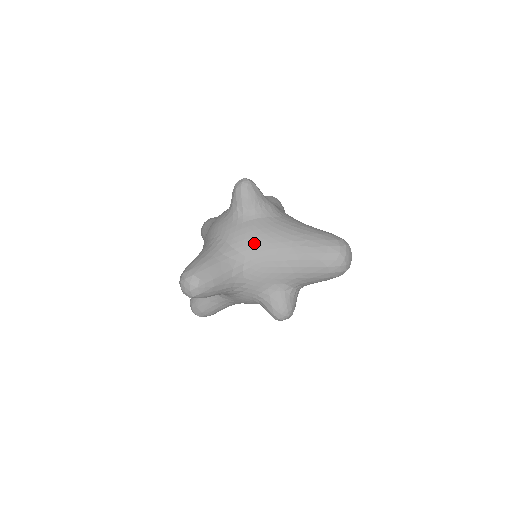
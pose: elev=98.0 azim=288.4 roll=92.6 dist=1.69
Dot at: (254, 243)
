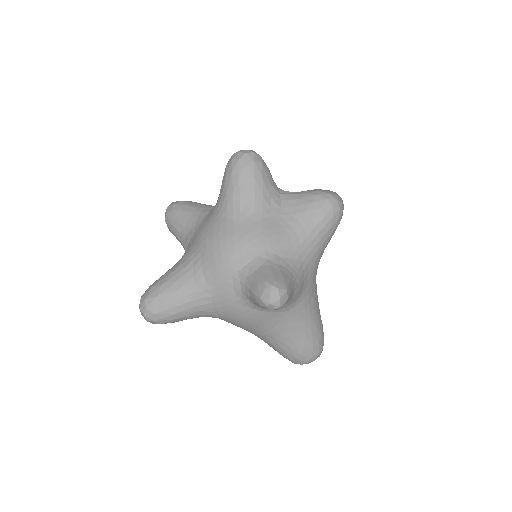
Dot at: (238, 322)
